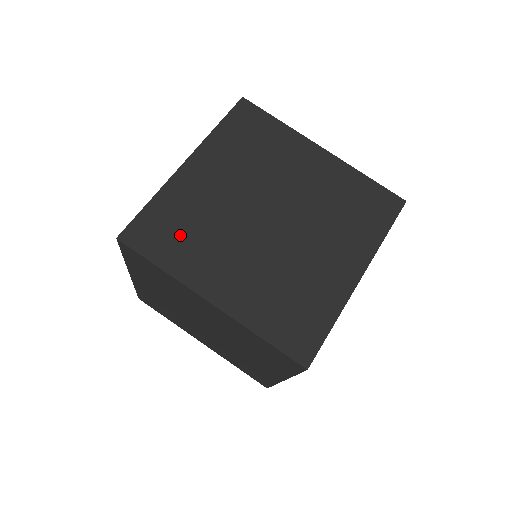
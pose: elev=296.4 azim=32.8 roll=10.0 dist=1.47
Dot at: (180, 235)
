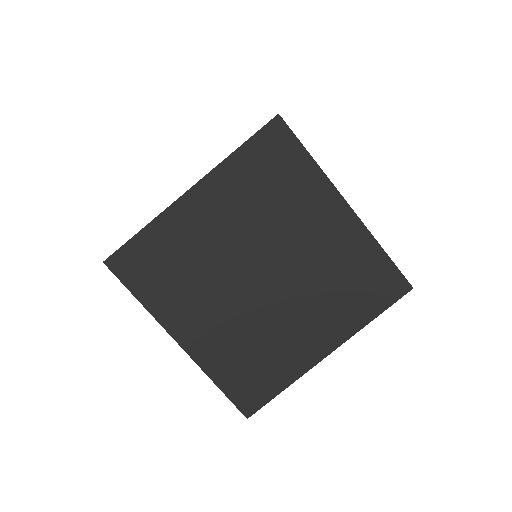
Dot at: (165, 273)
